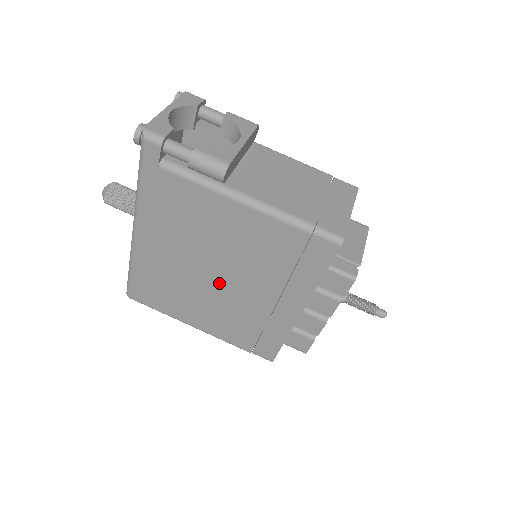
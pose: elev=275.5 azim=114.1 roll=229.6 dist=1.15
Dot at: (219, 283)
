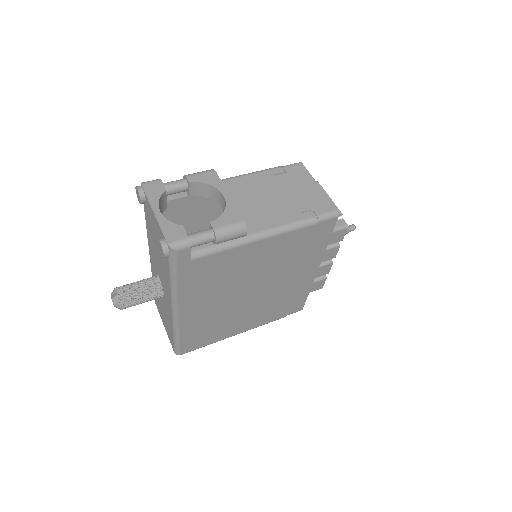
Dot at: (255, 295)
